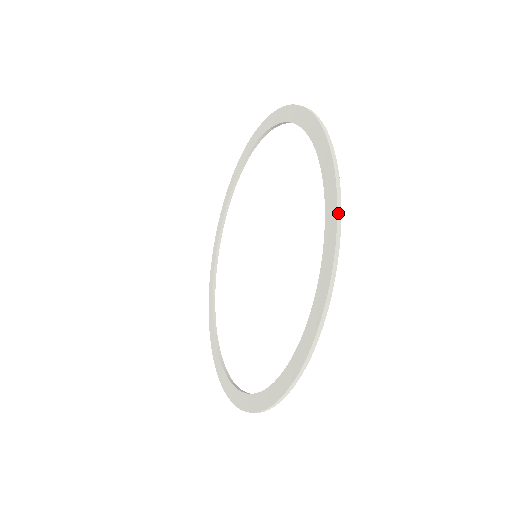
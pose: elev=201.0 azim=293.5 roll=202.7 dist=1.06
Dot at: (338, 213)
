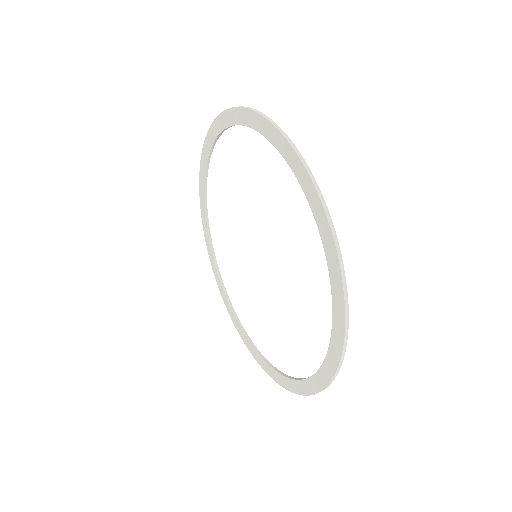
Dot at: (290, 391)
